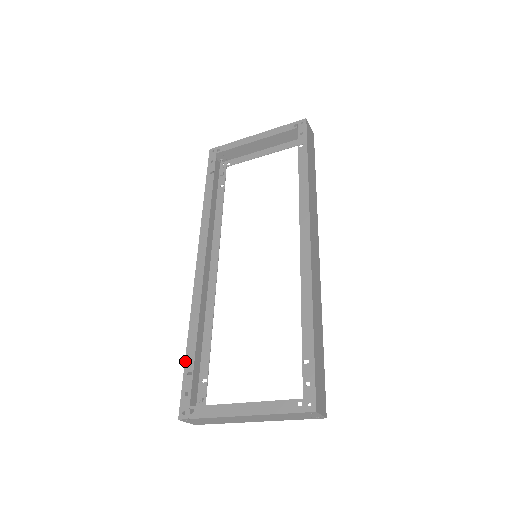
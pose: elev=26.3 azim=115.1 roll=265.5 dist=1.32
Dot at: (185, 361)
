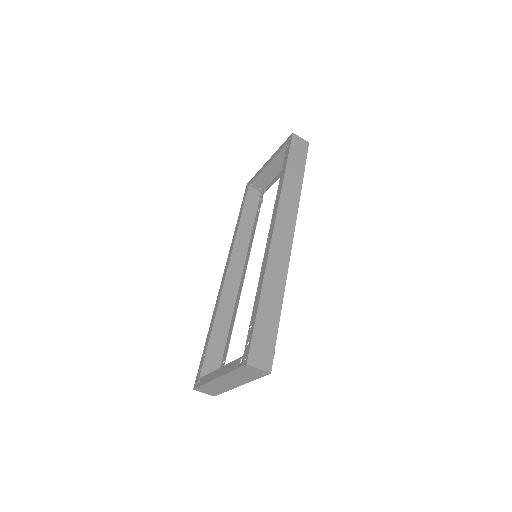
Dot at: (204, 346)
